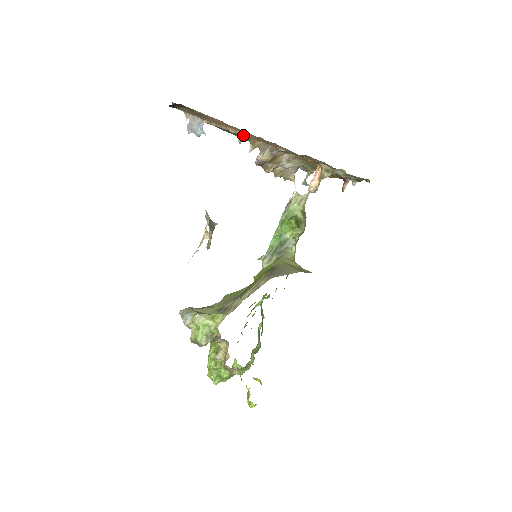
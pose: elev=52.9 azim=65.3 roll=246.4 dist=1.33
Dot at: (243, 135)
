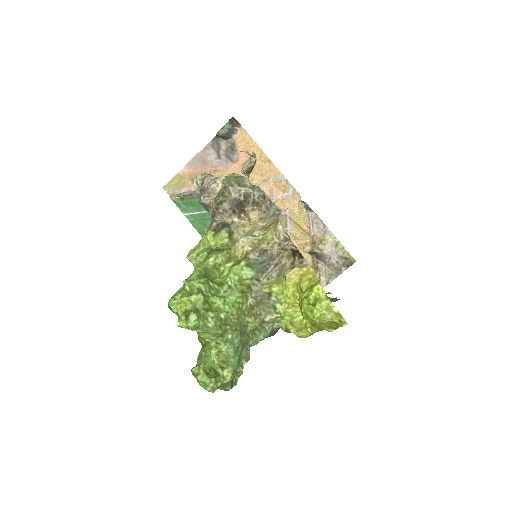
Dot at: occluded
